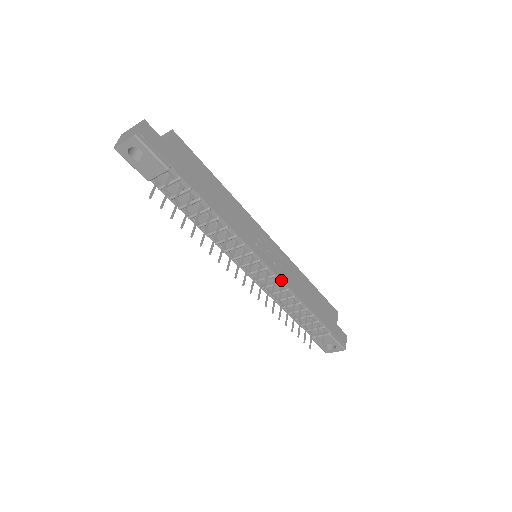
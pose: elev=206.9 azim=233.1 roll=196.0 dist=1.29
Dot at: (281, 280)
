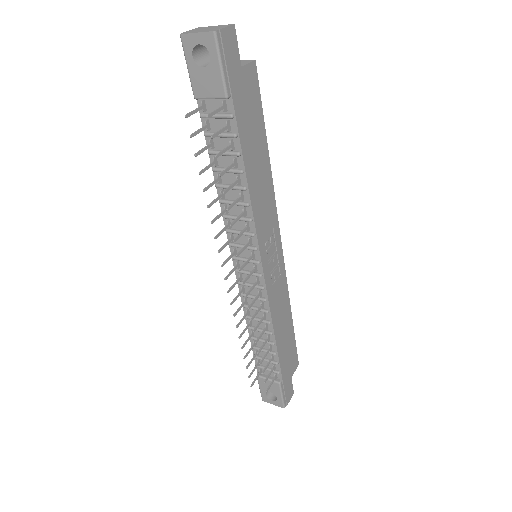
Dot at: (267, 297)
